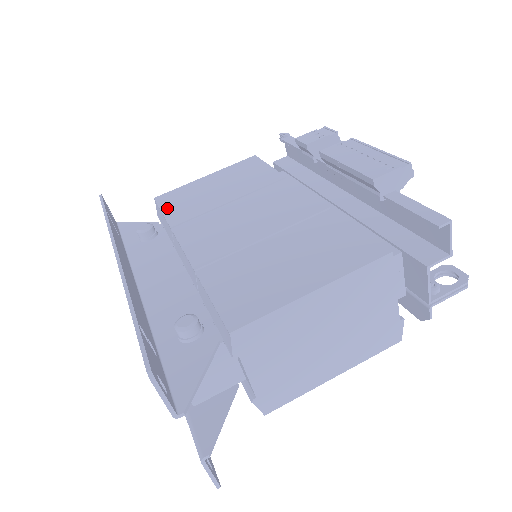
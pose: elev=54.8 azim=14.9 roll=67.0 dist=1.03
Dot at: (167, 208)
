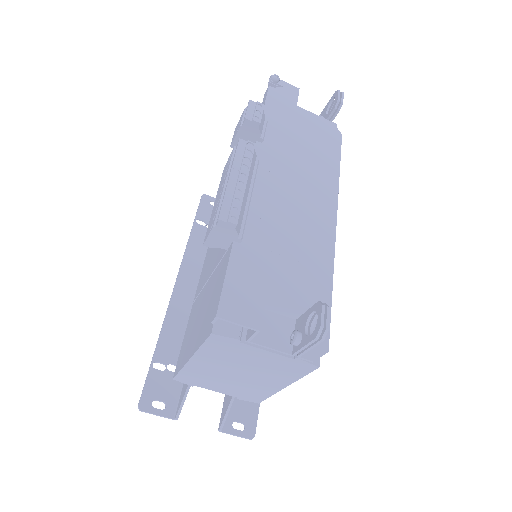
Dot at: occluded
